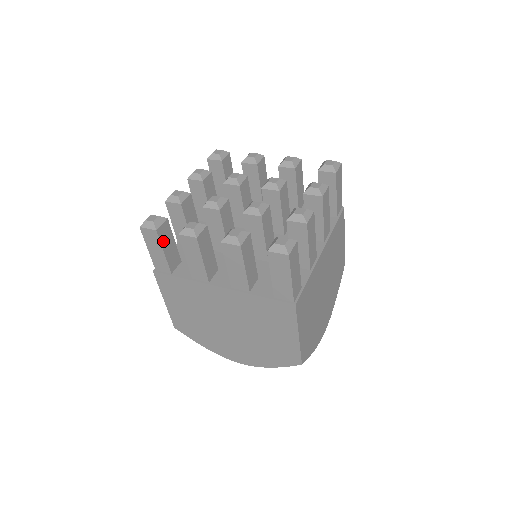
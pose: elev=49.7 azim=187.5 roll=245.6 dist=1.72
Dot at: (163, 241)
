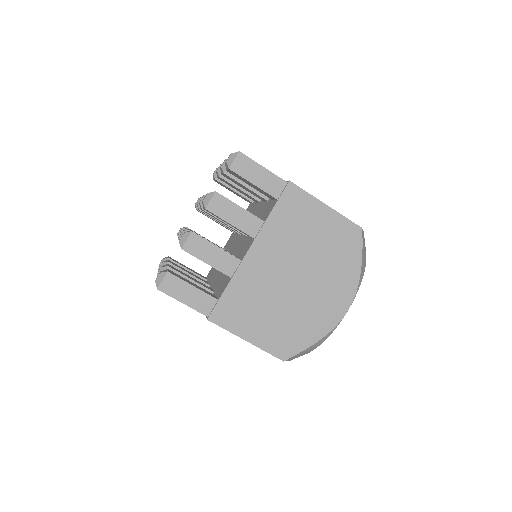
Dot at: (182, 280)
